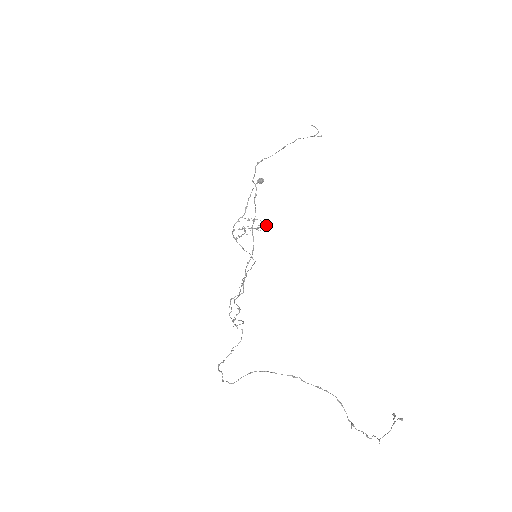
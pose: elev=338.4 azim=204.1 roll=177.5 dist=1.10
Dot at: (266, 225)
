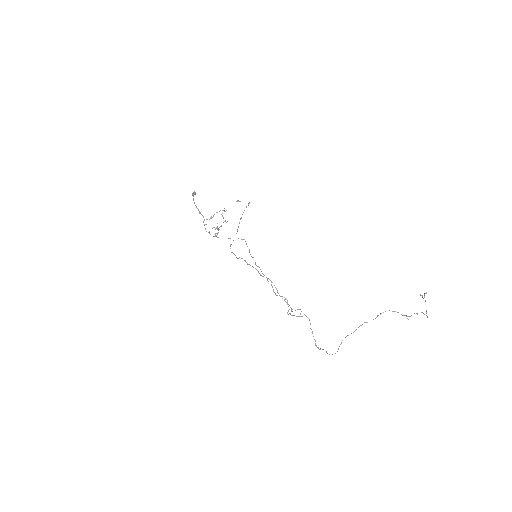
Dot at: (224, 211)
